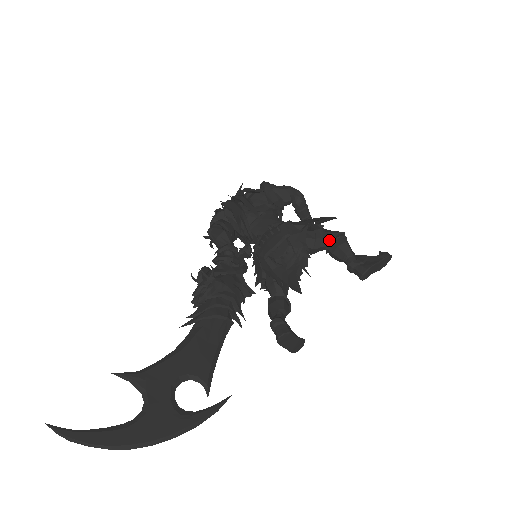
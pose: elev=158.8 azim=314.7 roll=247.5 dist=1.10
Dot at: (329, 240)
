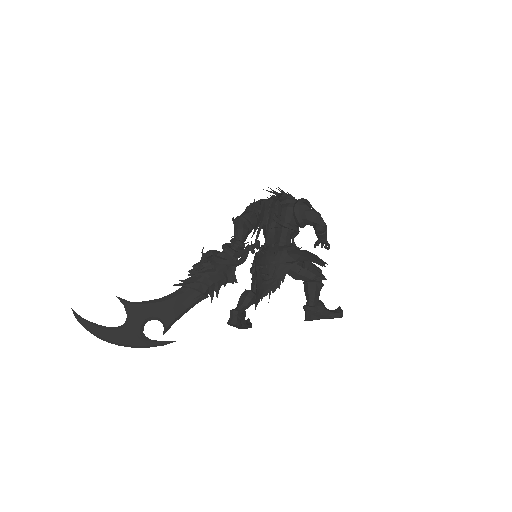
Dot at: (308, 279)
